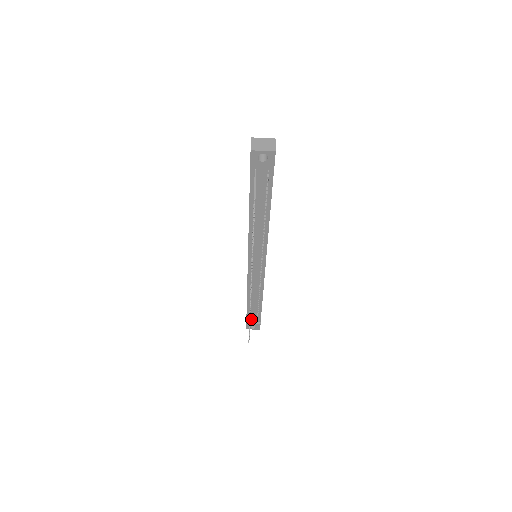
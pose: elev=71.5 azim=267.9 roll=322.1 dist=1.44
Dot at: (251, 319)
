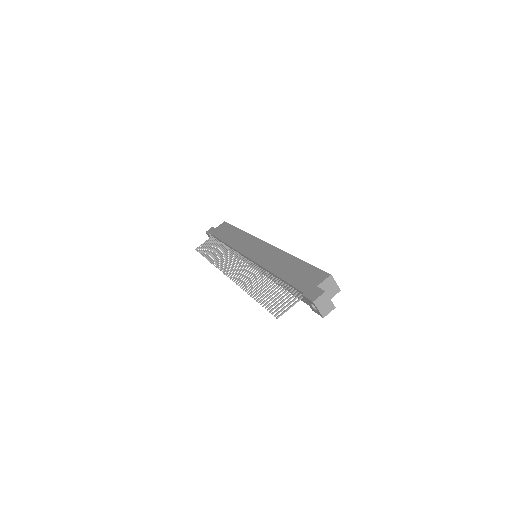
Dot at: occluded
